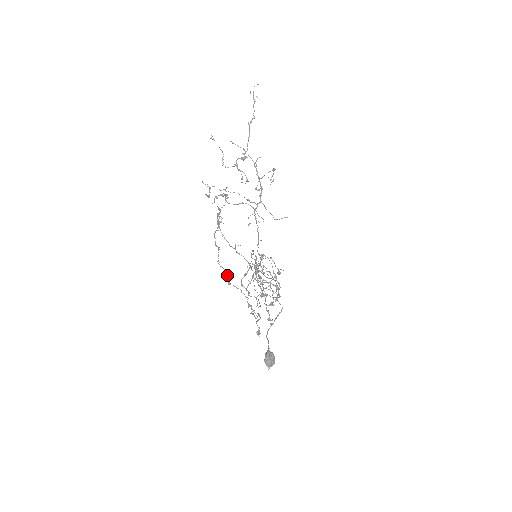
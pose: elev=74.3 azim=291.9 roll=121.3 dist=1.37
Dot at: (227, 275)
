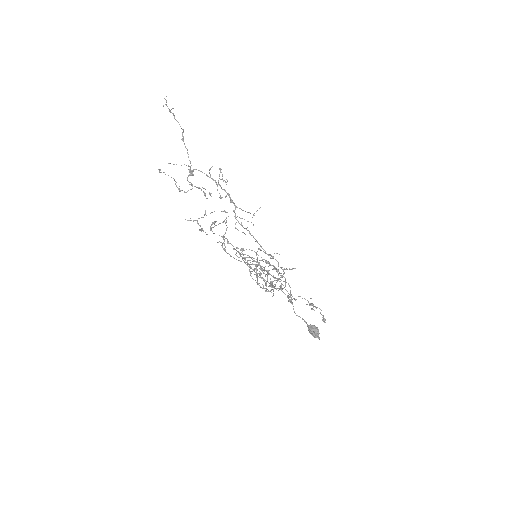
Dot at: (283, 292)
